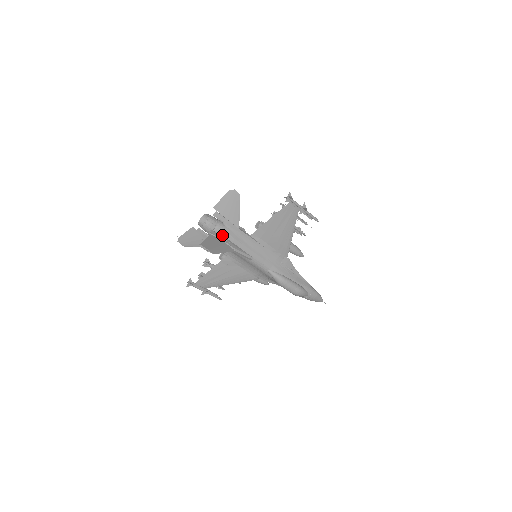
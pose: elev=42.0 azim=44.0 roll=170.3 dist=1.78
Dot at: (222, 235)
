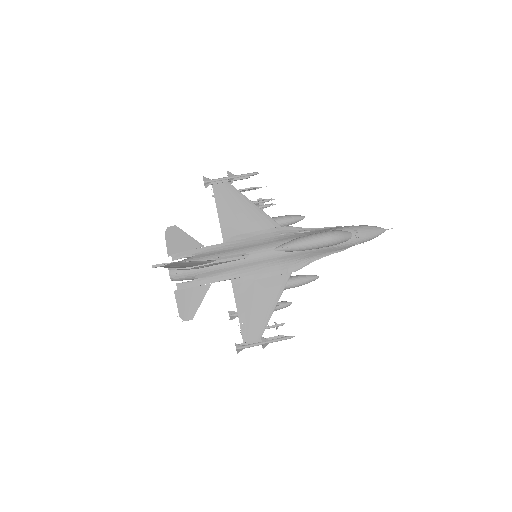
Dot at: occluded
